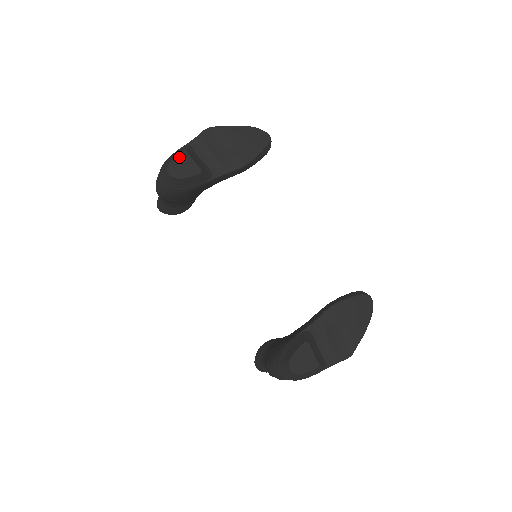
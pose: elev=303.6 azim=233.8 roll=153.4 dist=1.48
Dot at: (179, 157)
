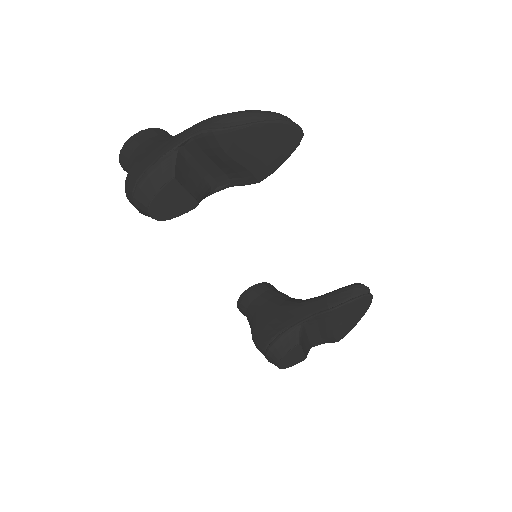
Dot at: (165, 190)
